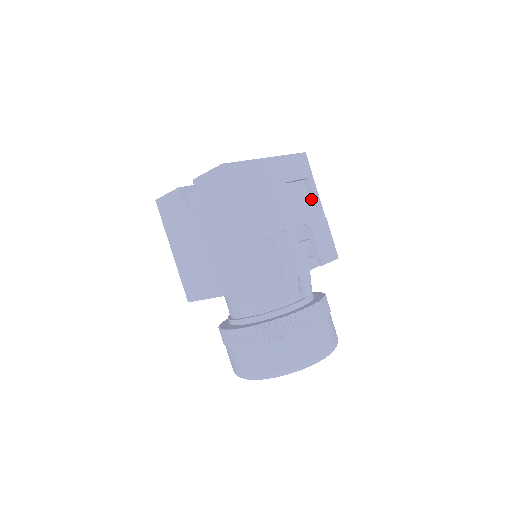
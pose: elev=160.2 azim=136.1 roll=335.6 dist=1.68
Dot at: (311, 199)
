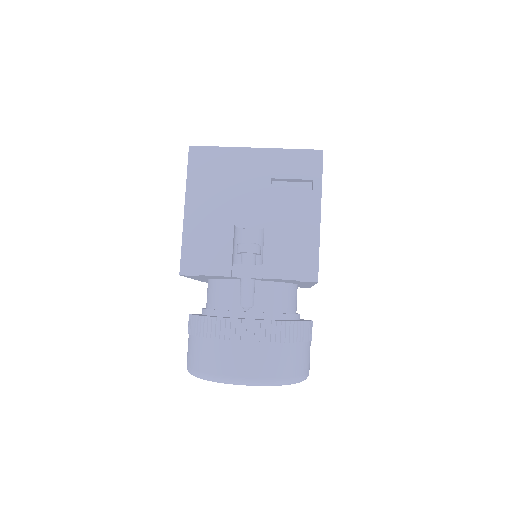
Dot at: (305, 205)
